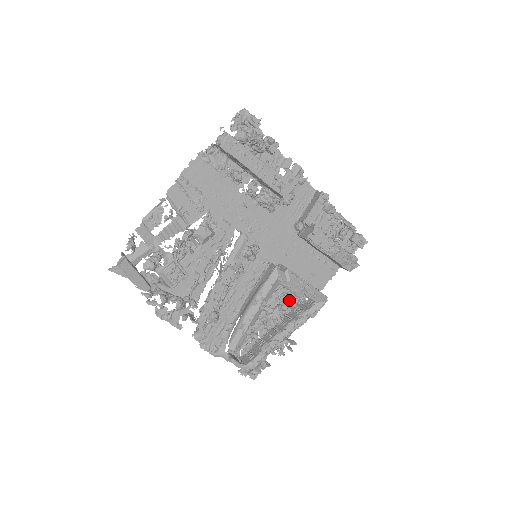
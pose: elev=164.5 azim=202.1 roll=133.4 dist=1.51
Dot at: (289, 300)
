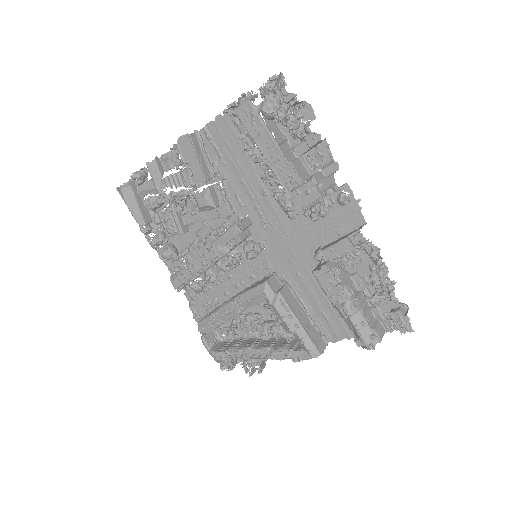
Dot at: occluded
